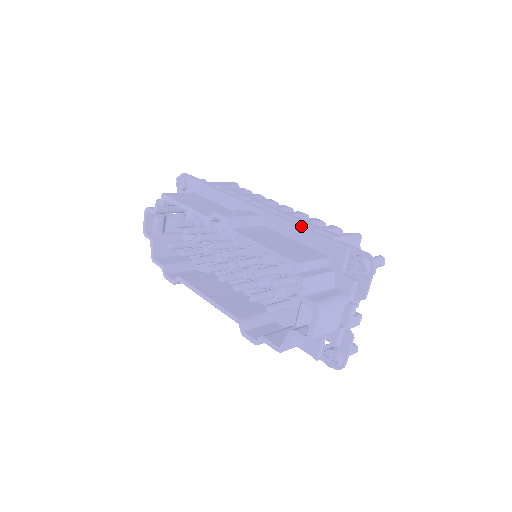
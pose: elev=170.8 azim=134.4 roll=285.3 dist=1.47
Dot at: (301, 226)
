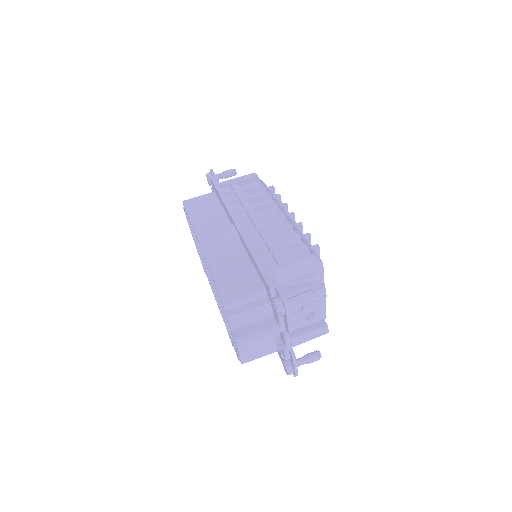
Dot at: (252, 254)
